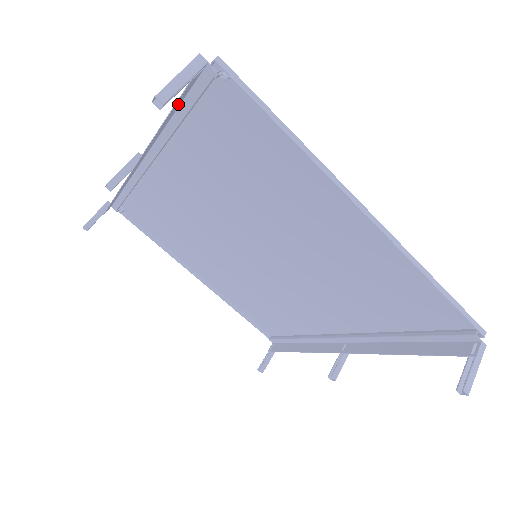
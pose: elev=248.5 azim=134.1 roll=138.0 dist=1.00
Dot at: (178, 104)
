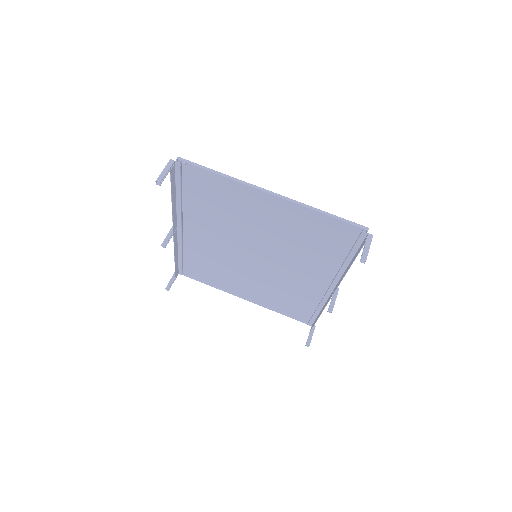
Dot at: (174, 186)
